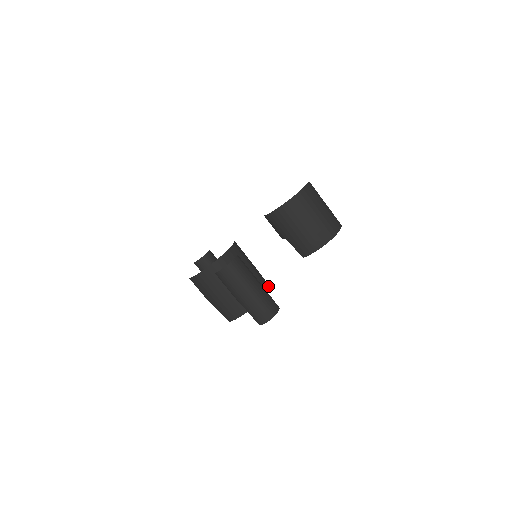
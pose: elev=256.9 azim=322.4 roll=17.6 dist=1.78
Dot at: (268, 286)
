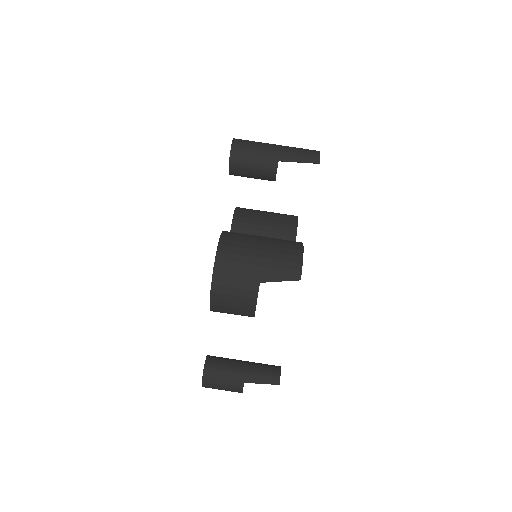
Dot at: occluded
